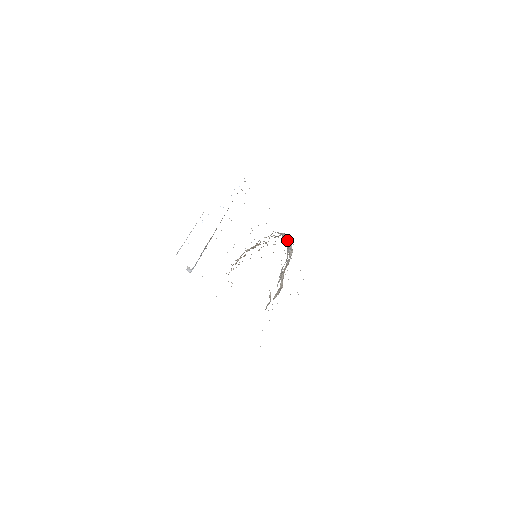
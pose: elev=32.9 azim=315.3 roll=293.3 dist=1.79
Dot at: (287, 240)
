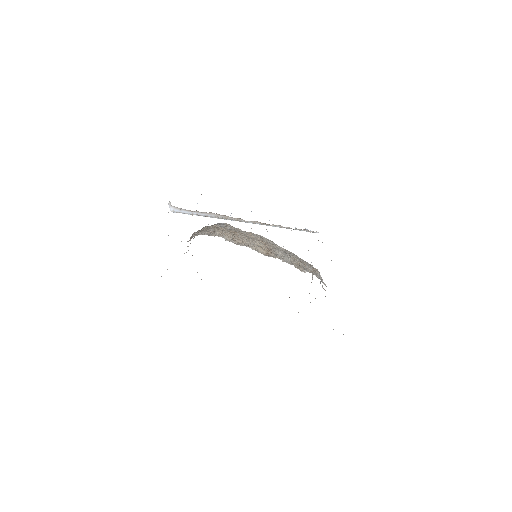
Dot at: occluded
